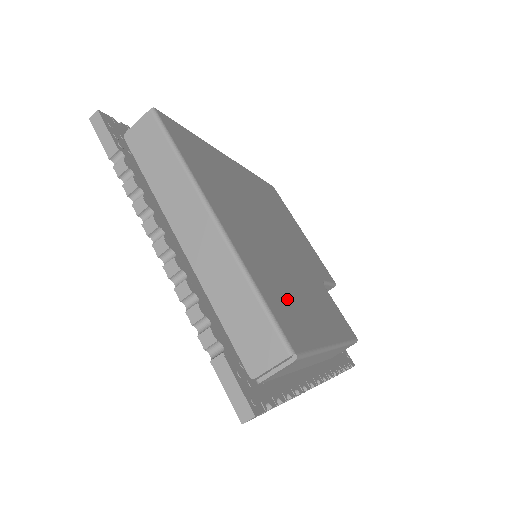
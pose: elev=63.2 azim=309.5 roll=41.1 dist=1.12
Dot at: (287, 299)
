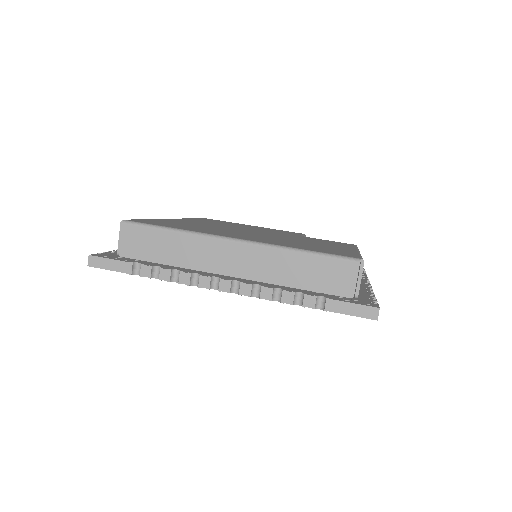
Dot at: (315, 247)
